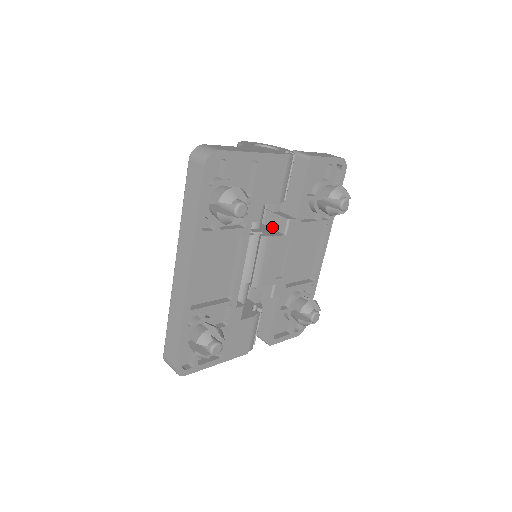
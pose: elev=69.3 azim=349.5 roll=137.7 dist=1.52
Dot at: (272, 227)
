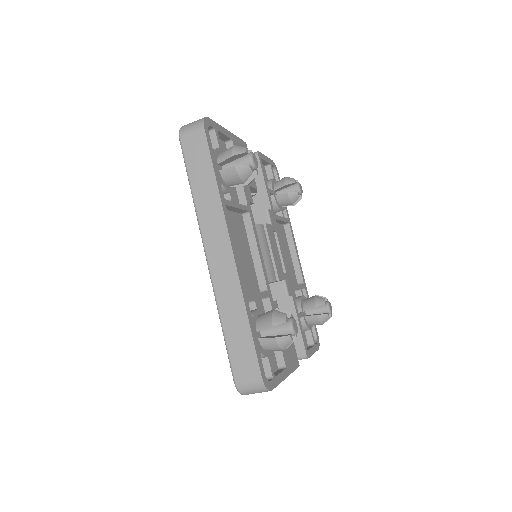
Dot at: occluded
